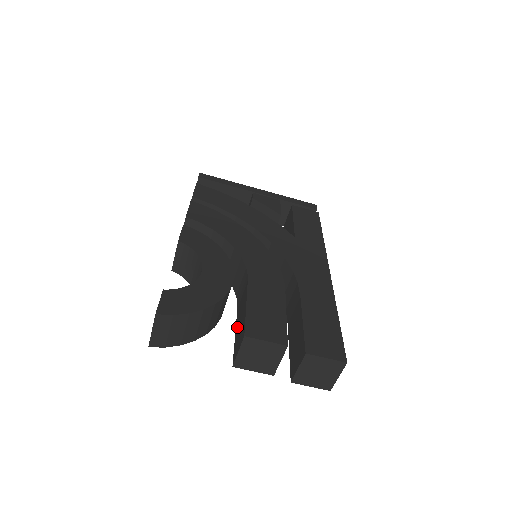
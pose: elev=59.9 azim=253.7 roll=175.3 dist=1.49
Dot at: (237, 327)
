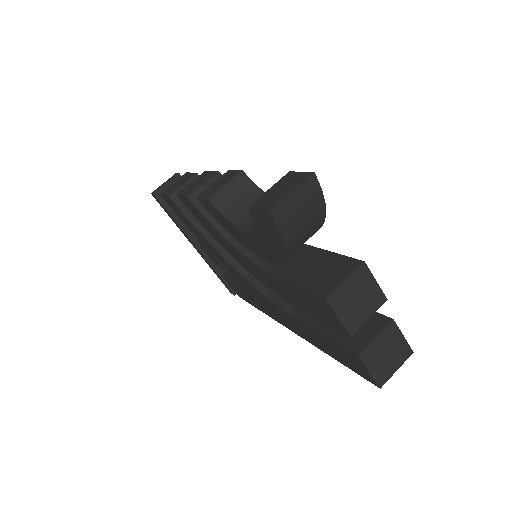
Dot at: (302, 277)
